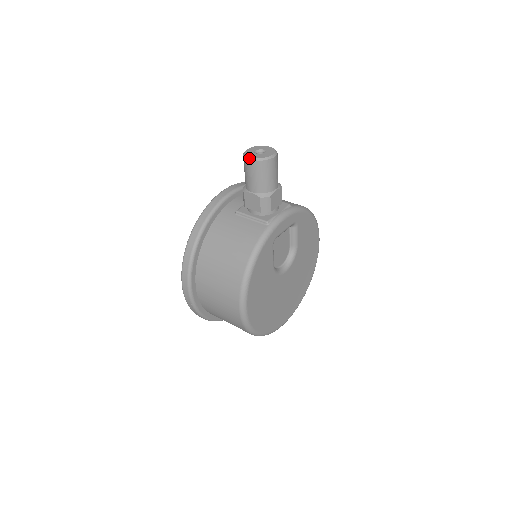
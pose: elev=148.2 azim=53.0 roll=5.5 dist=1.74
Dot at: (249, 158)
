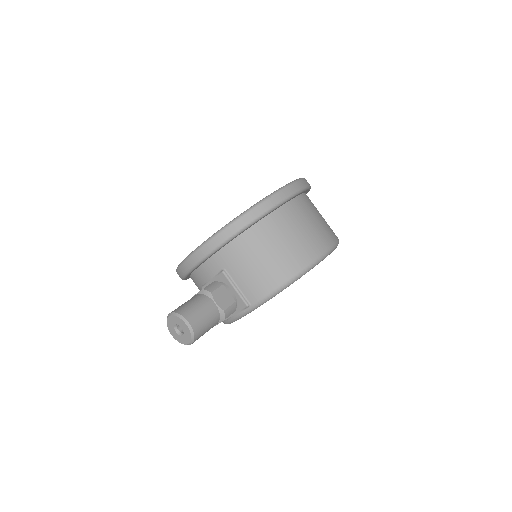
Dot at: (171, 334)
